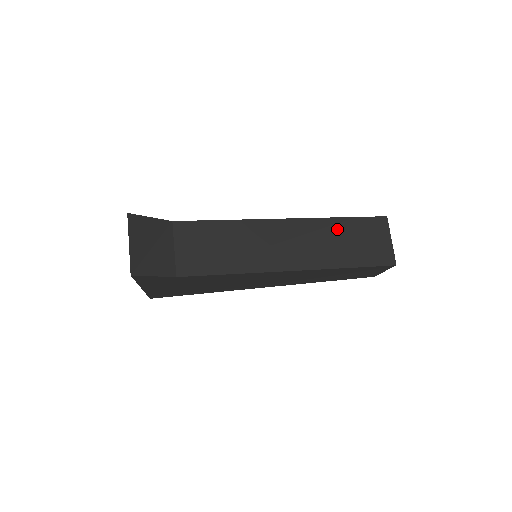
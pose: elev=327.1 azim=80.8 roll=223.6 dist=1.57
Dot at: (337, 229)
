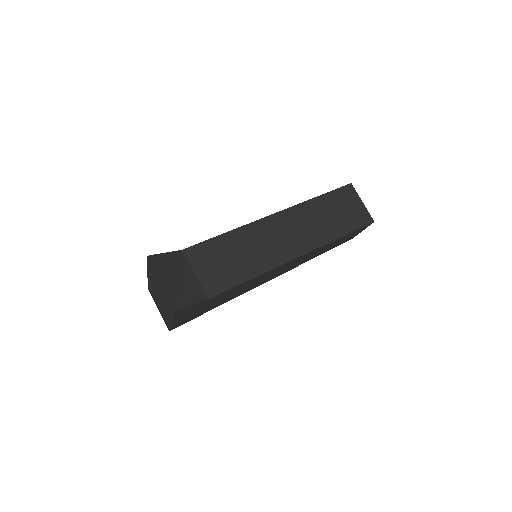
Dot at: (318, 208)
